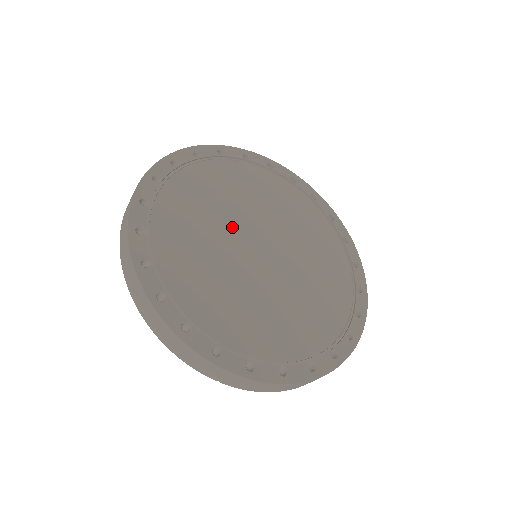
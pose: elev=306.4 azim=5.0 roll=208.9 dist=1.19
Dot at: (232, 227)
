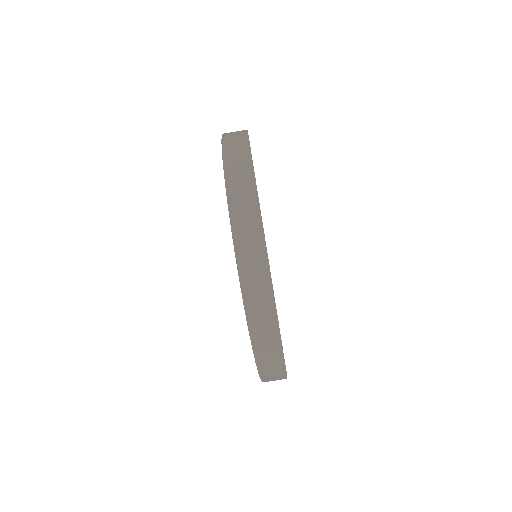
Dot at: occluded
